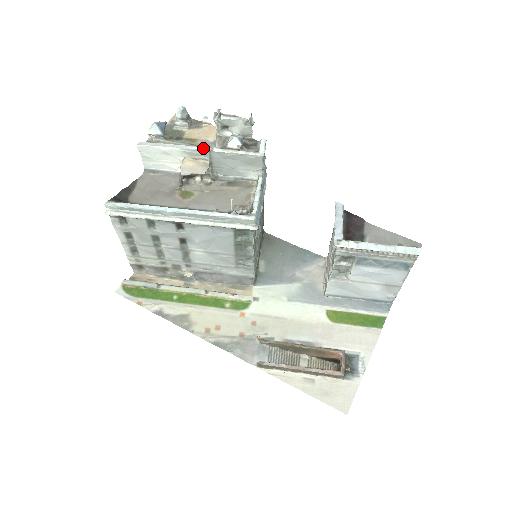
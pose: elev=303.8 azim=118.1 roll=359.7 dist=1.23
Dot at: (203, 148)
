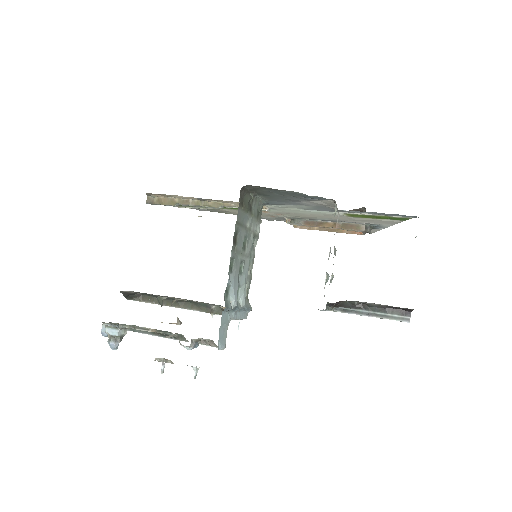
Dot at: occluded
